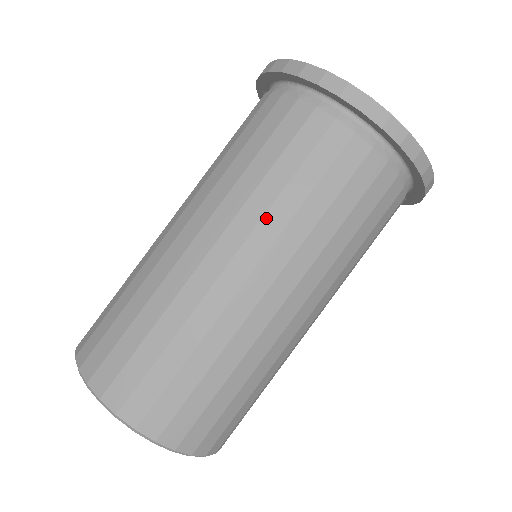
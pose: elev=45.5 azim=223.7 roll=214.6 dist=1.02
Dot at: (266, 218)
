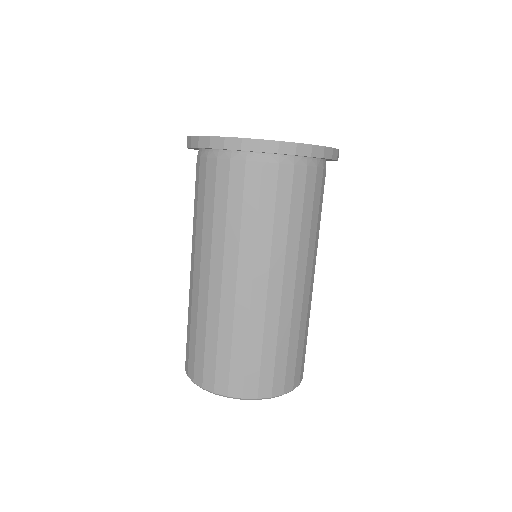
Dot at: (273, 247)
